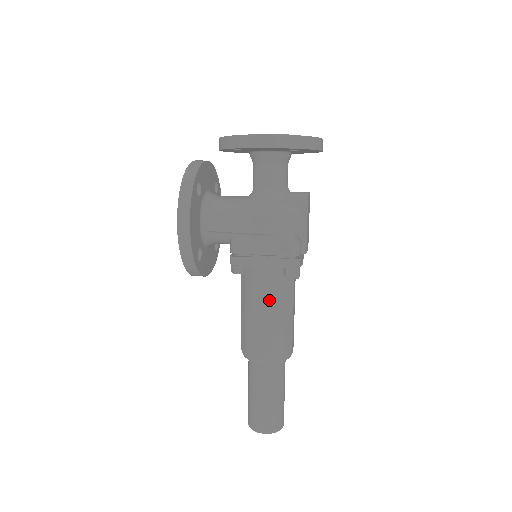
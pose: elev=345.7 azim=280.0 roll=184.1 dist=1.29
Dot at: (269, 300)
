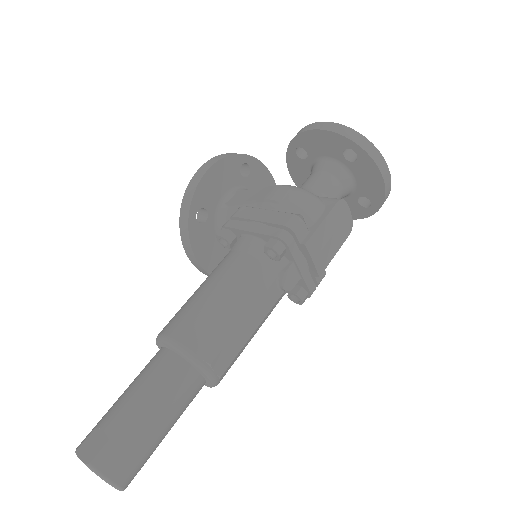
Dot at: (230, 272)
